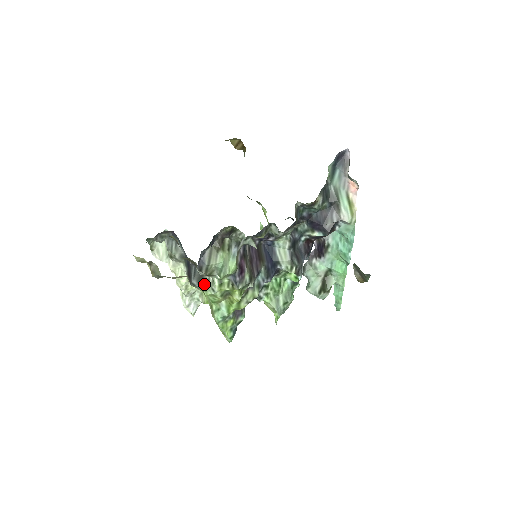
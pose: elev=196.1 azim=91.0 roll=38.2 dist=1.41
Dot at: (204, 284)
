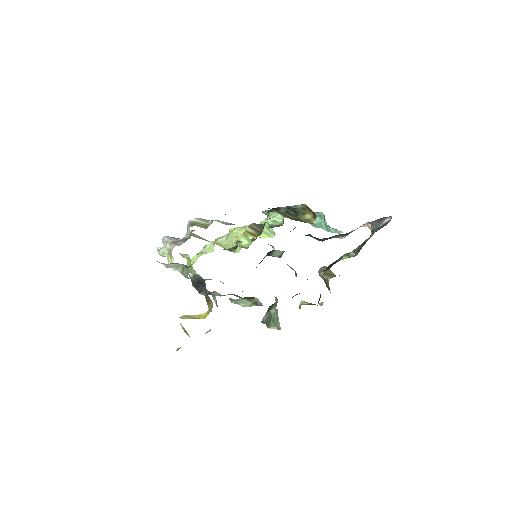
Dot at: occluded
